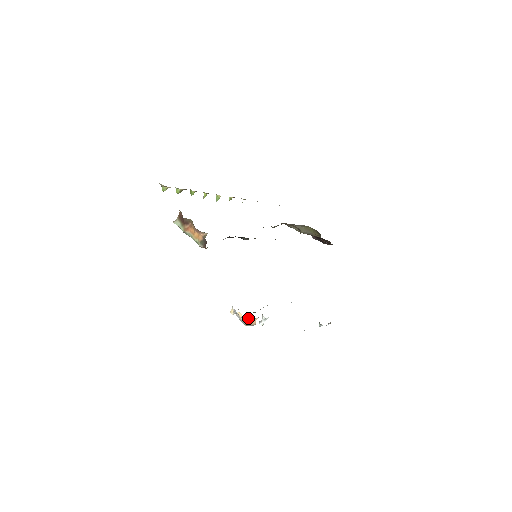
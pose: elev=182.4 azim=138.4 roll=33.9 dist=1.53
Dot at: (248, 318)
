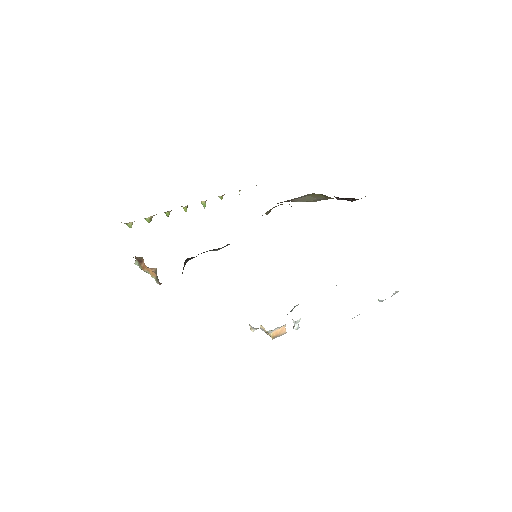
Dot at: (270, 331)
